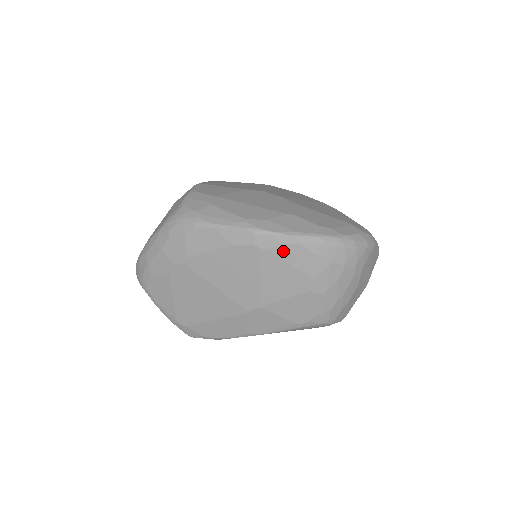
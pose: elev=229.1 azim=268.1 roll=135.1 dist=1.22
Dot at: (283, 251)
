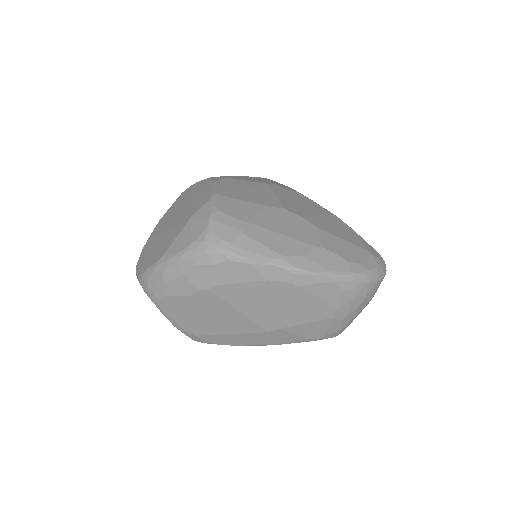
Dot at: (316, 288)
